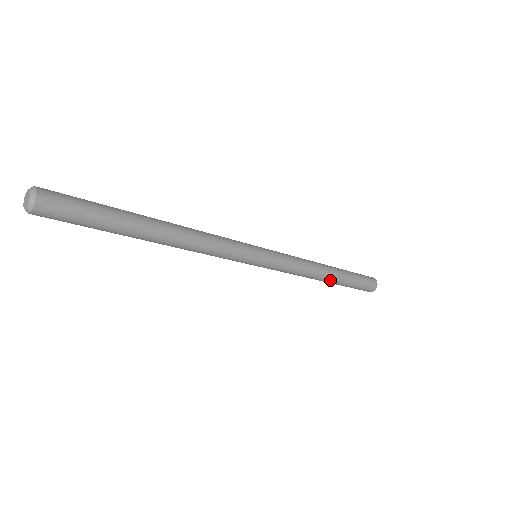
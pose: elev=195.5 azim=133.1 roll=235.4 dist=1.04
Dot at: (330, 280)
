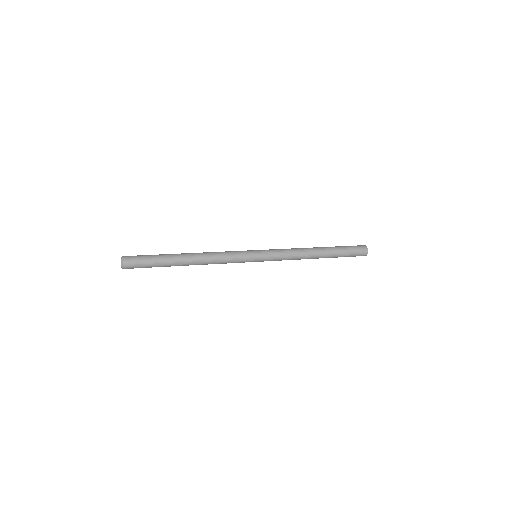
Dot at: occluded
